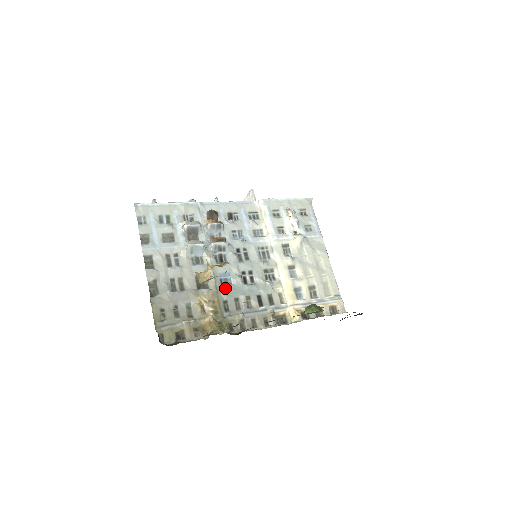
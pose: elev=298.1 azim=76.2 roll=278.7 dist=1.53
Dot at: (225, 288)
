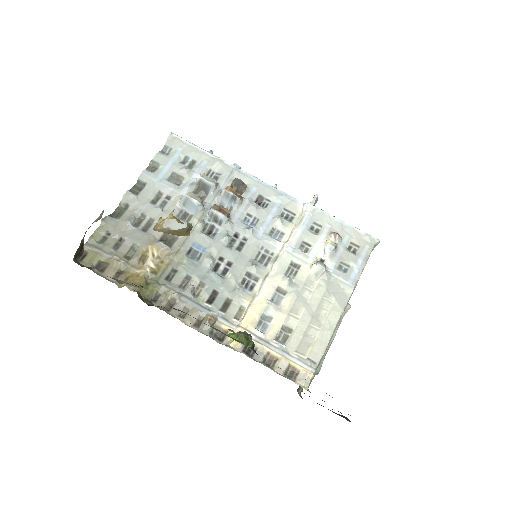
Dot at: (186, 258)
